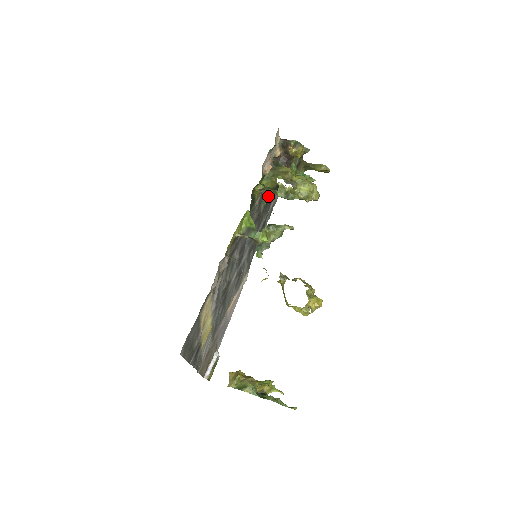
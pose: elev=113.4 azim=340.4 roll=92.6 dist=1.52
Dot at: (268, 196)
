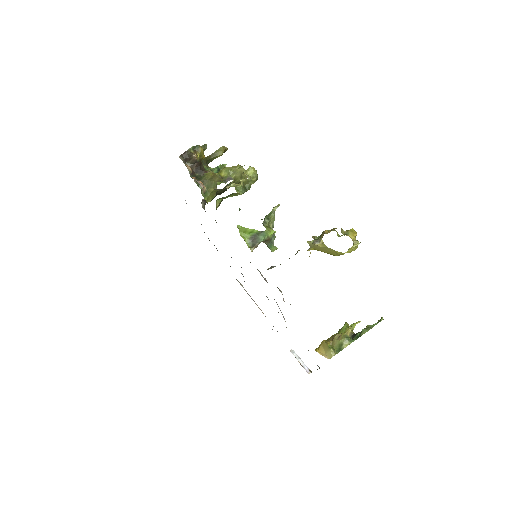
Dot at: occluded
